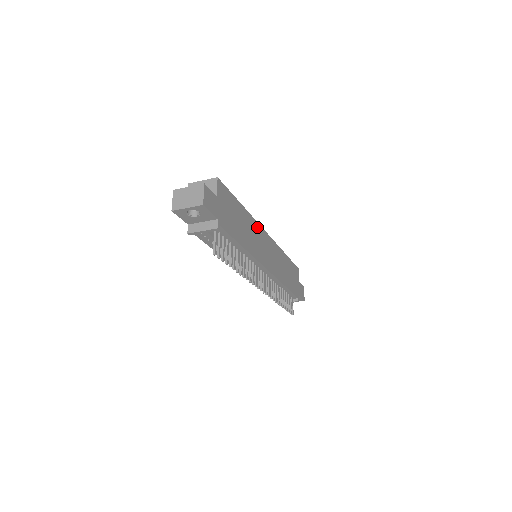
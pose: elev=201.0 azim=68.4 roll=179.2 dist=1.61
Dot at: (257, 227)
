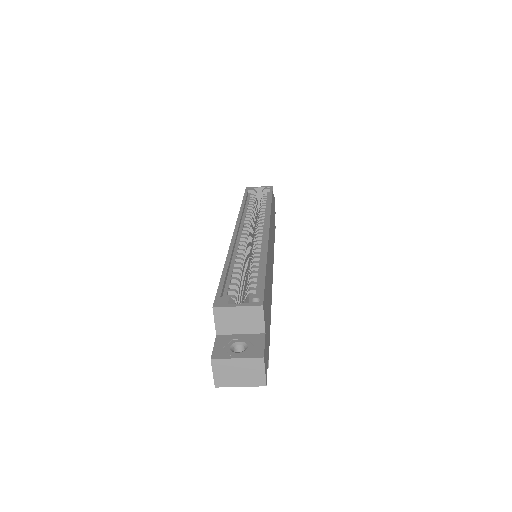
Dot at: occluded
